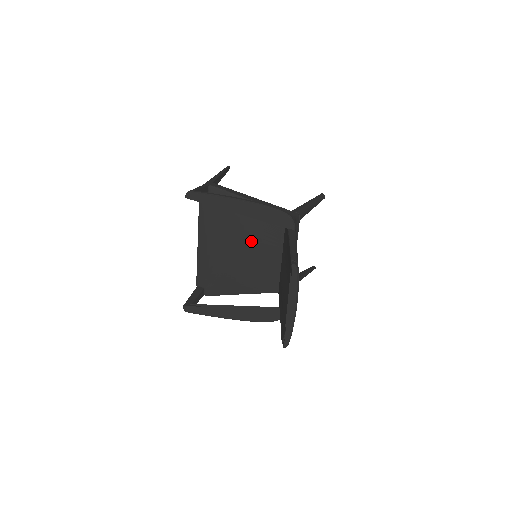
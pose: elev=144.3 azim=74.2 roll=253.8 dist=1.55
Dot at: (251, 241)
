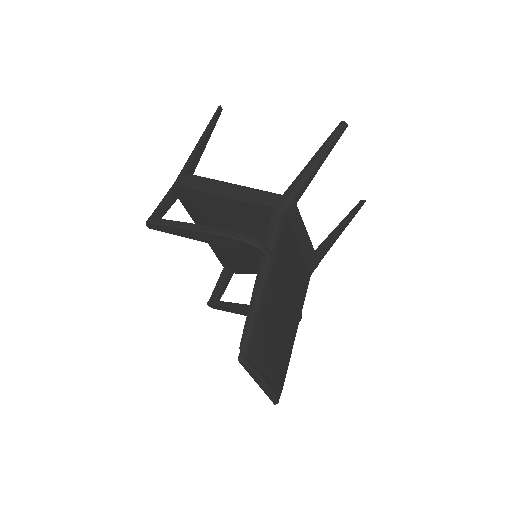
Dot at: (249, 234)
